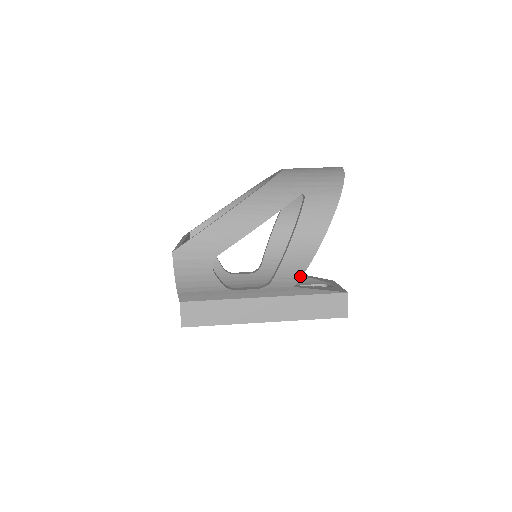
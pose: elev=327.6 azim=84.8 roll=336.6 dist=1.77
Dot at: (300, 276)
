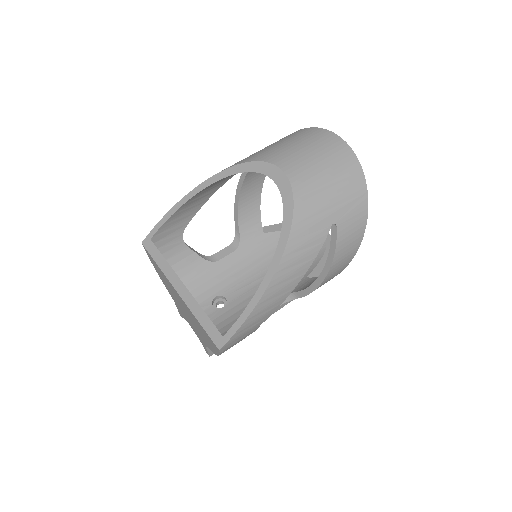
Dot at: occluded
